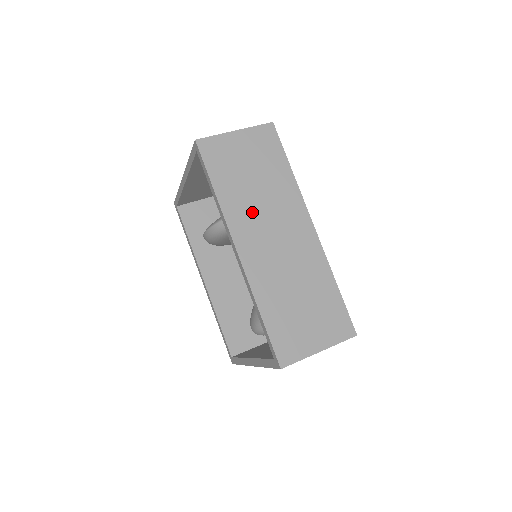
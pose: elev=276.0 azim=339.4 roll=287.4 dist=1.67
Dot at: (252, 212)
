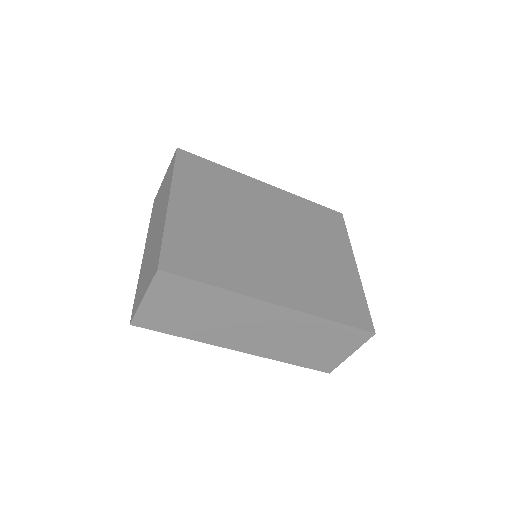
Dot at: (221, 330)
